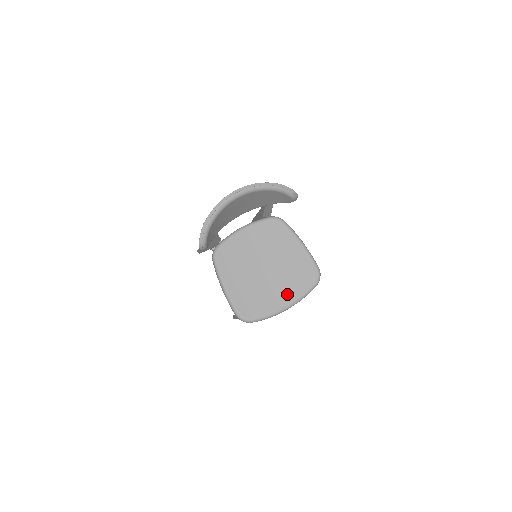
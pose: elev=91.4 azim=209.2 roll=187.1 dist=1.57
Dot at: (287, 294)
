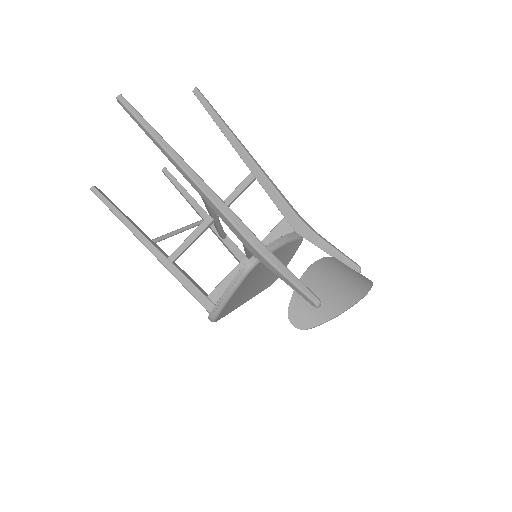
Dot at: (249, 297)
